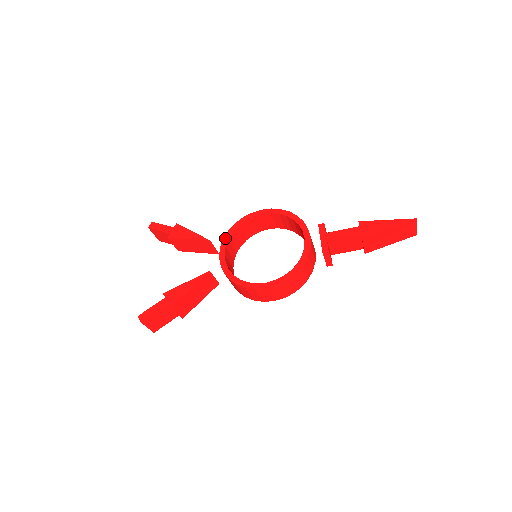
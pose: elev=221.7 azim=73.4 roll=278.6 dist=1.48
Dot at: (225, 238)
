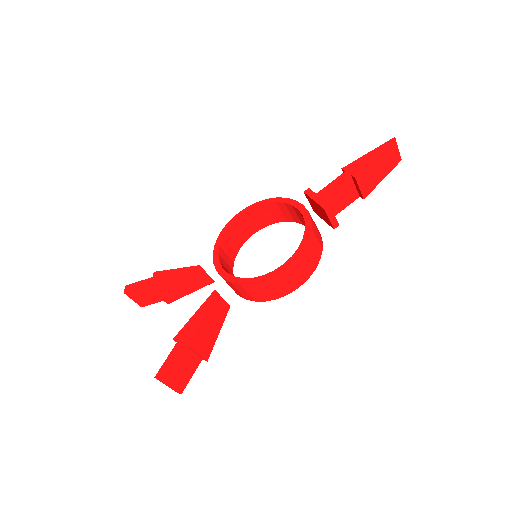
Dot at: (214, 254)
